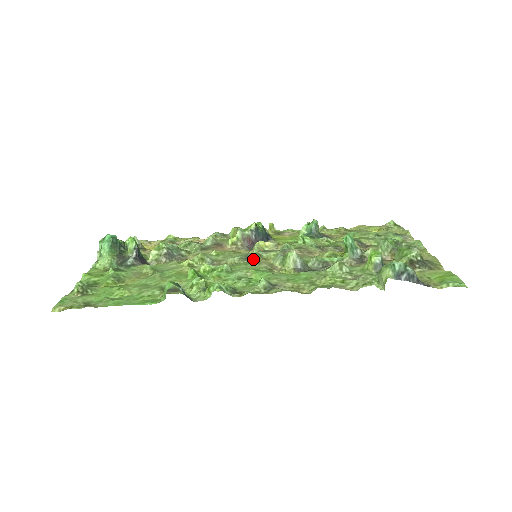
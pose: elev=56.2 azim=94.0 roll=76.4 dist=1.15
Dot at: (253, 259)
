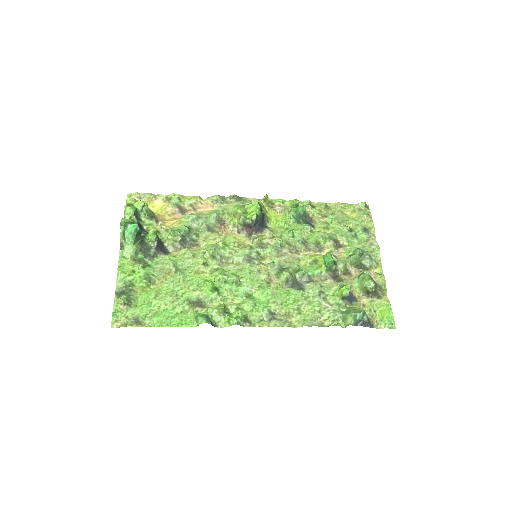
Dot at: (254, 262)
